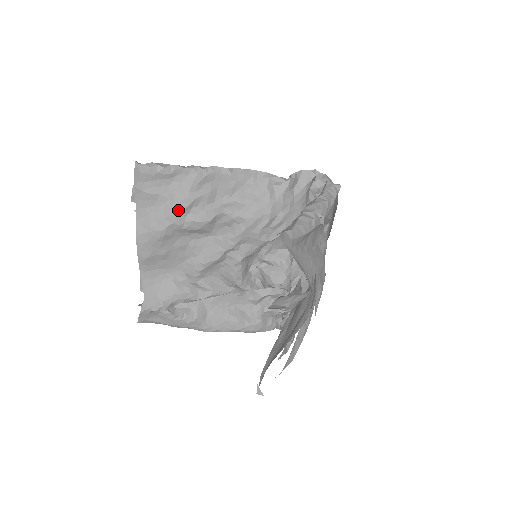
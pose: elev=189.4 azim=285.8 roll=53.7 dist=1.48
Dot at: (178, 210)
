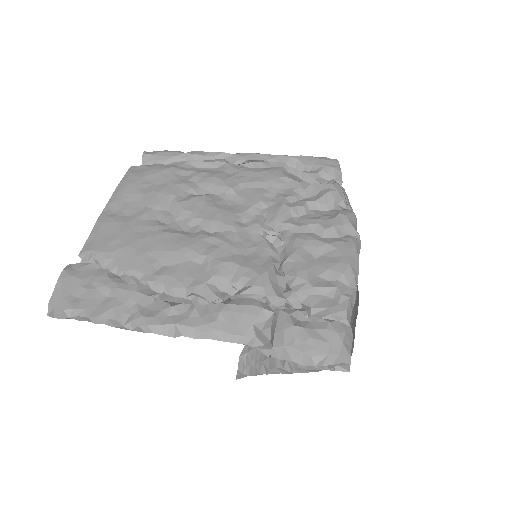
Dot at: occluded
